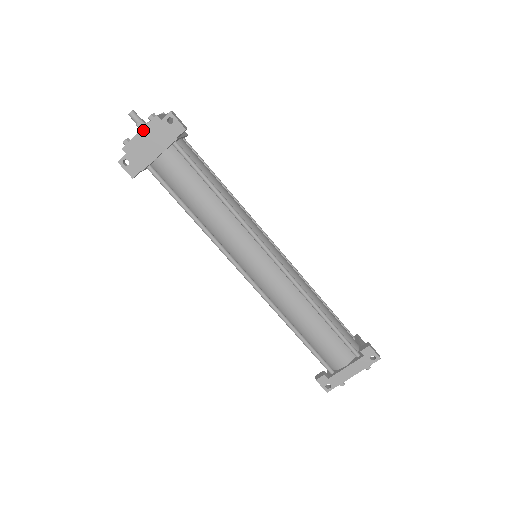
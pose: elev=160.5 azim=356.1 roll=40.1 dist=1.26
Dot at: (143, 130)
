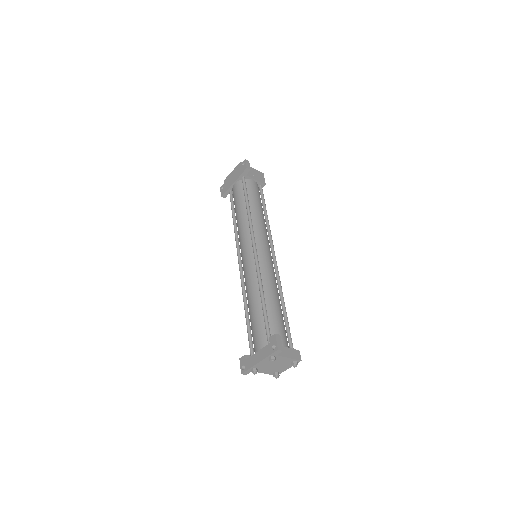
Dot at: (234, 170)
